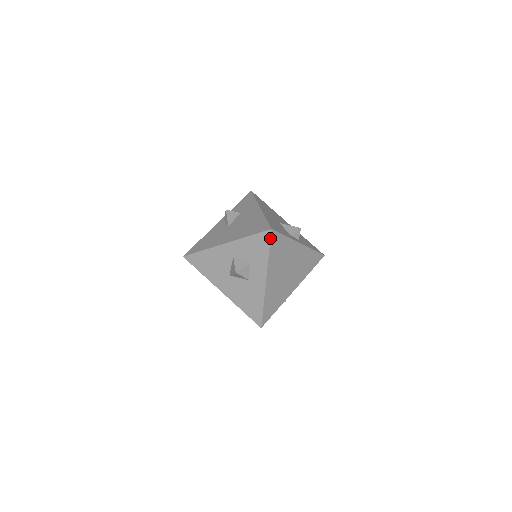
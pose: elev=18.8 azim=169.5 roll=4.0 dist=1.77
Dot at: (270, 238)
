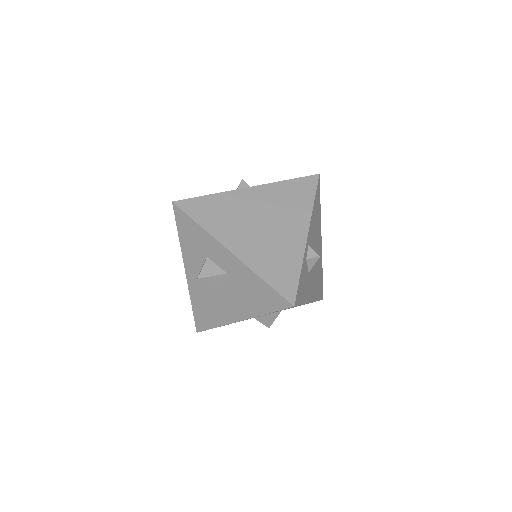
Dot at: (181, 210)
